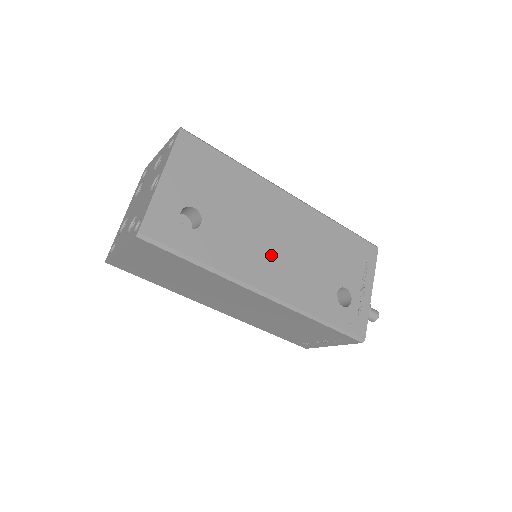
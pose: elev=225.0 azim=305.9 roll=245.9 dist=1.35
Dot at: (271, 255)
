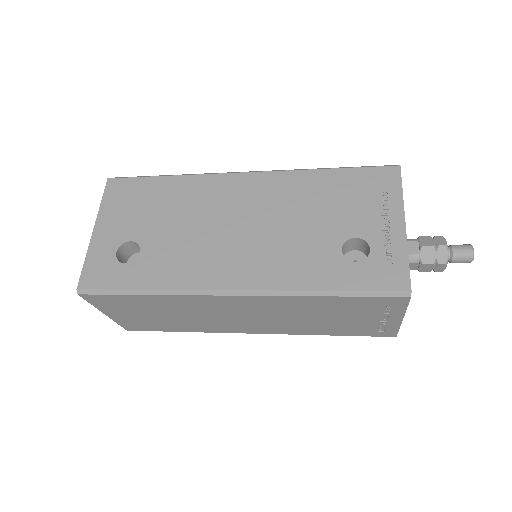
Dot at: (230, 247)
